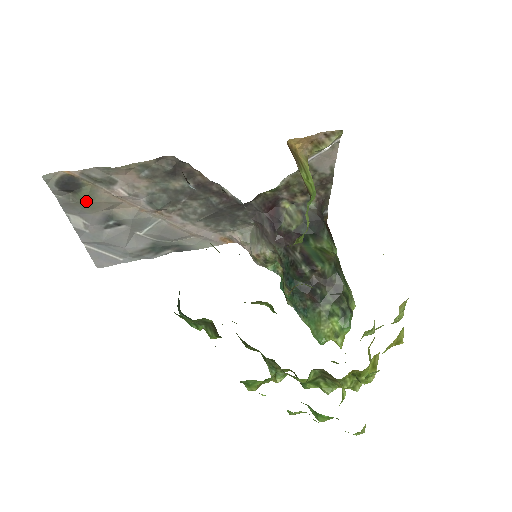
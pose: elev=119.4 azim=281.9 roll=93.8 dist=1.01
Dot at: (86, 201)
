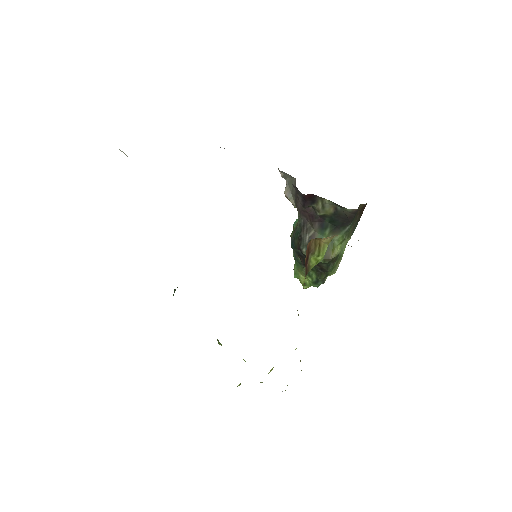
Dot at: occluded
